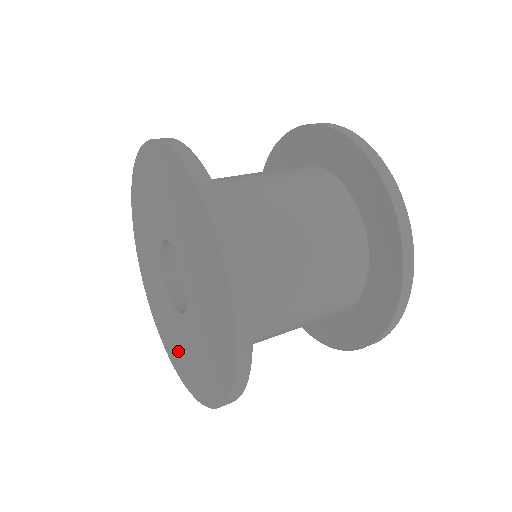
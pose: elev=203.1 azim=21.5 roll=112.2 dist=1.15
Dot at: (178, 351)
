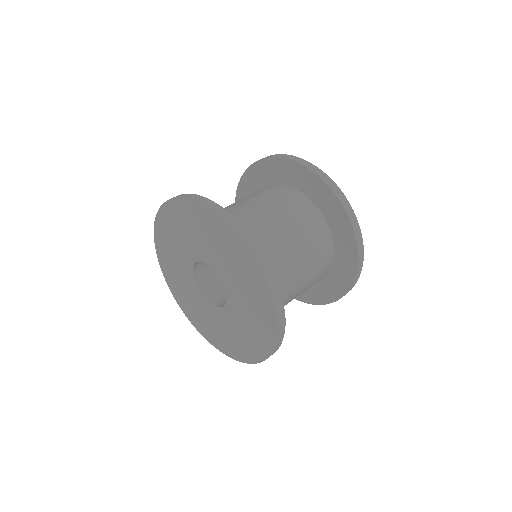
Dot at: (252, 333)
